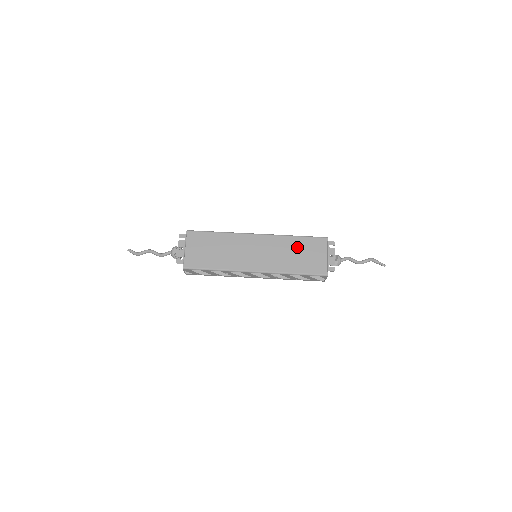
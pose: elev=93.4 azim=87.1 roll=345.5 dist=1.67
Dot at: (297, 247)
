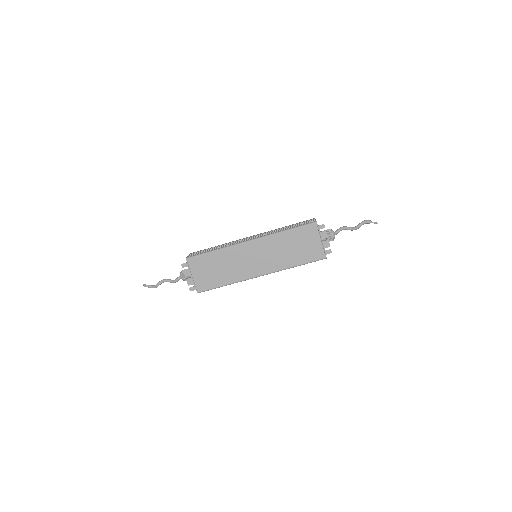
Dot at: (291, 241)
